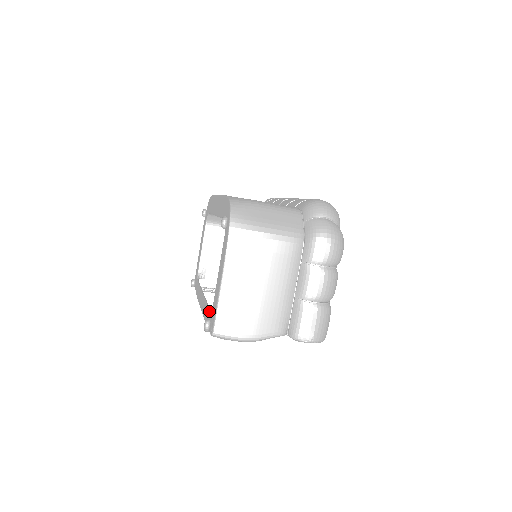
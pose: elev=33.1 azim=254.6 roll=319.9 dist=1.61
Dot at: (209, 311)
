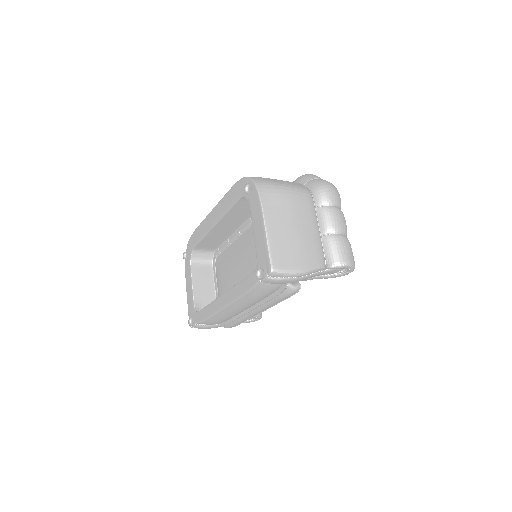
Dot at: (251, 273)
